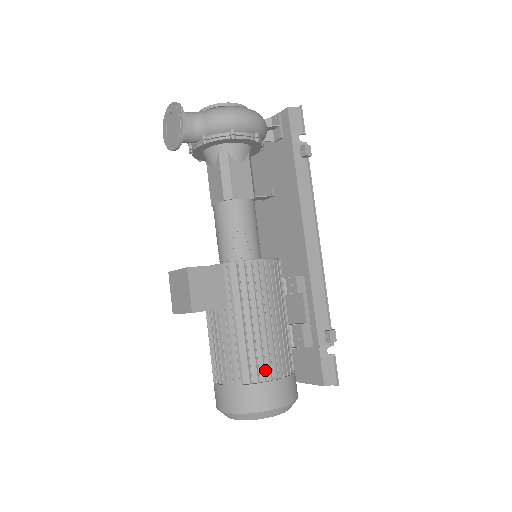
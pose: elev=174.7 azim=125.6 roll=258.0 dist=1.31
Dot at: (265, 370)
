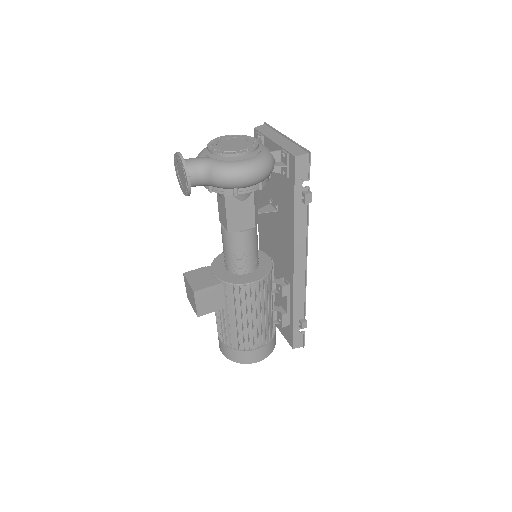
Dot at: (249, 345)
